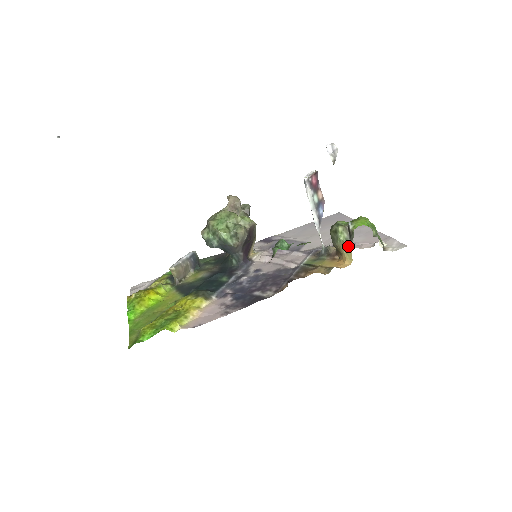
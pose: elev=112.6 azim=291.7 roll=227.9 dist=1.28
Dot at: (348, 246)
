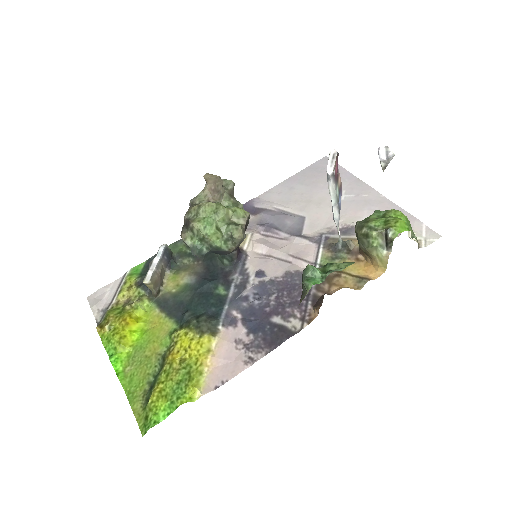
Dot at: (384, 254)
